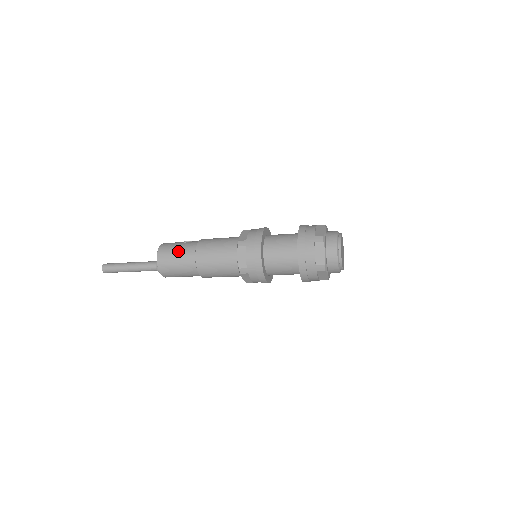
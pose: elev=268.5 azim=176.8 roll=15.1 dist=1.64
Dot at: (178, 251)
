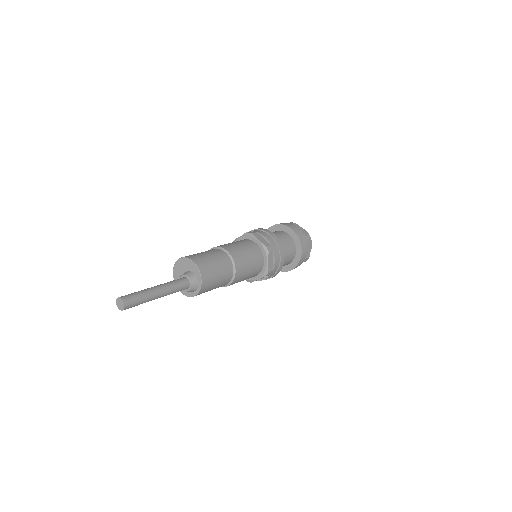
Dot at: (205, 252)
